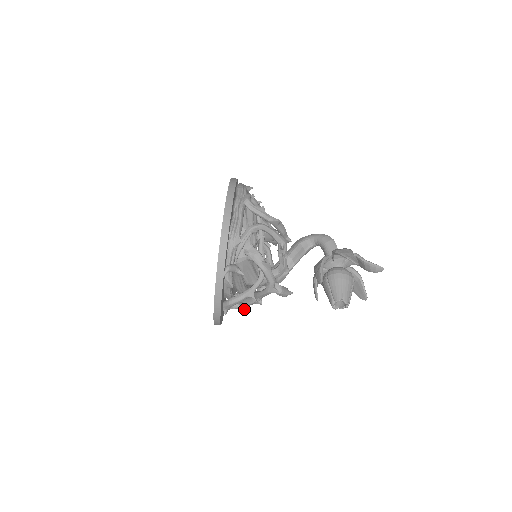
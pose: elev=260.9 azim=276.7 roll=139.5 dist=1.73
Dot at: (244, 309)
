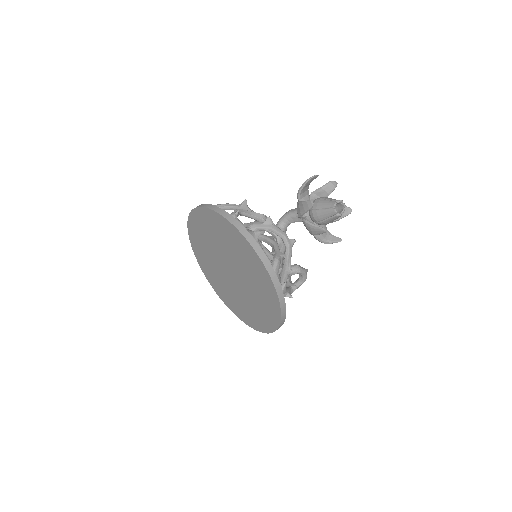
Dot at: (289, 294)
